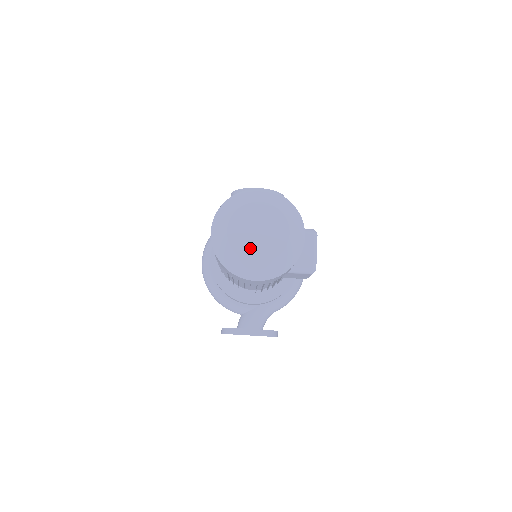
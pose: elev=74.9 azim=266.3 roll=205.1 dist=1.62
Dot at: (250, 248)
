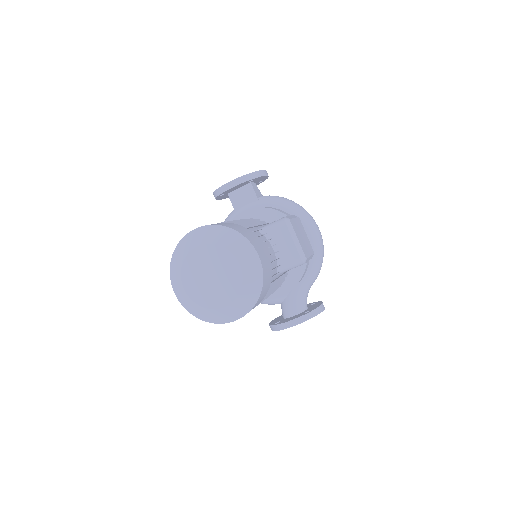
Dot at: (212, 296)
